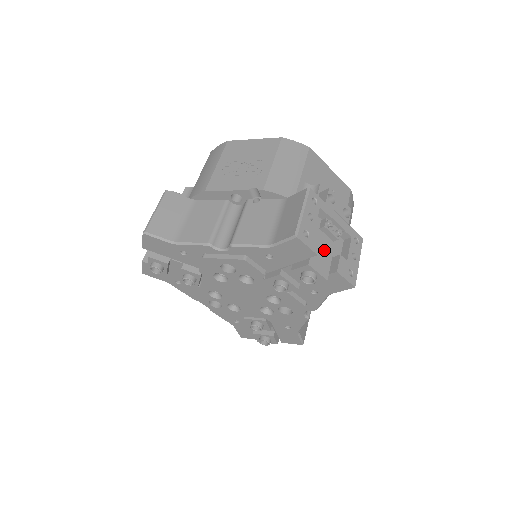
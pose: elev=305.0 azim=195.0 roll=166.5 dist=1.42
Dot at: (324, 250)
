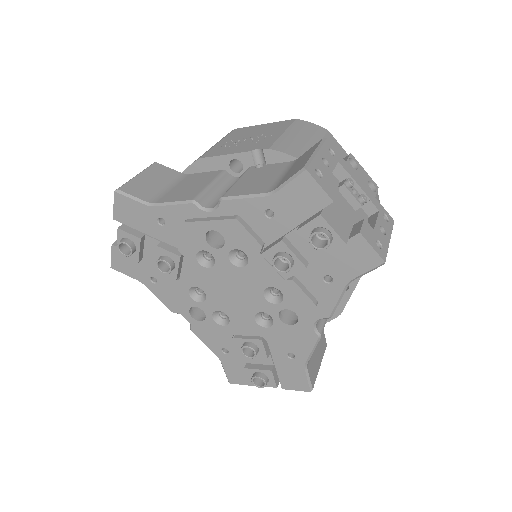
Dot at: (343, 212)
